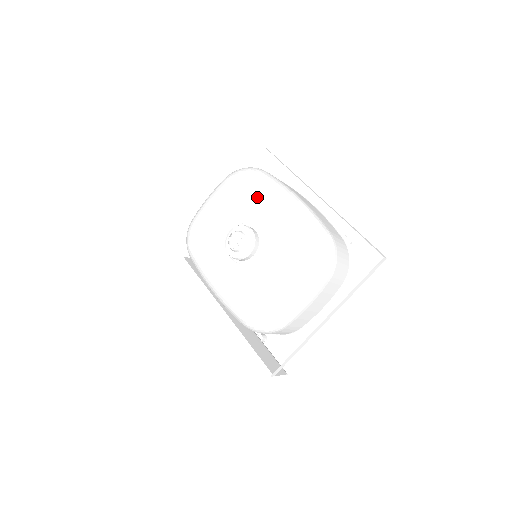
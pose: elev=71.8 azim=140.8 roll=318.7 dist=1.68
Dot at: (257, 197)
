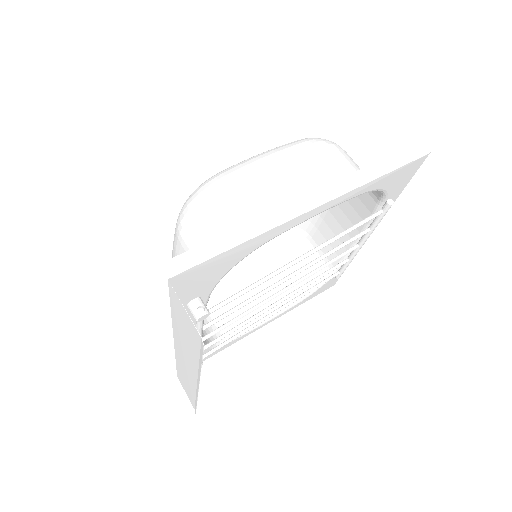
Dot at: occluded
